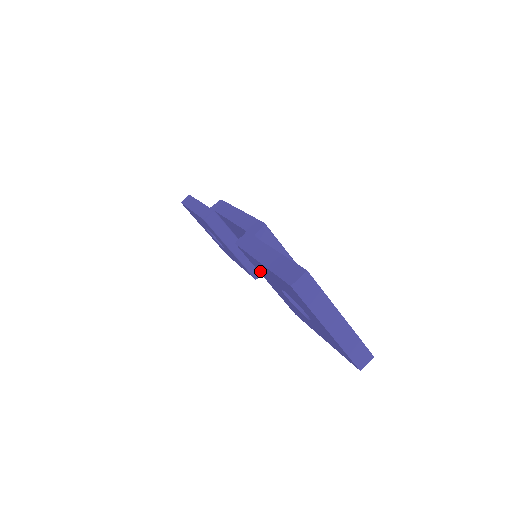
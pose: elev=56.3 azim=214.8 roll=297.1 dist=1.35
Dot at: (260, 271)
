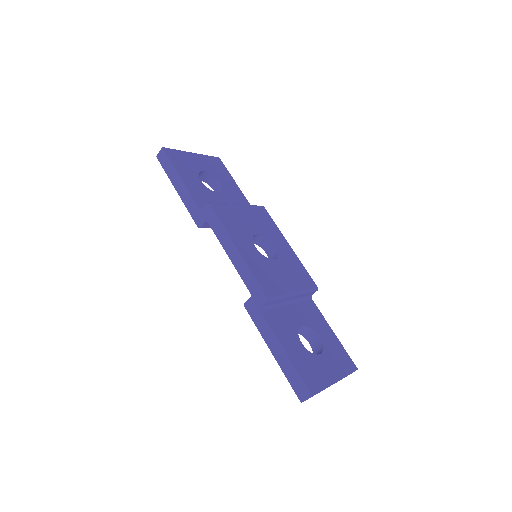
Dot at: occluded
